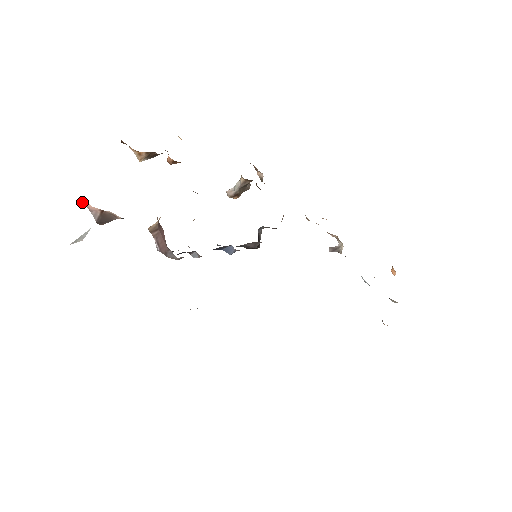
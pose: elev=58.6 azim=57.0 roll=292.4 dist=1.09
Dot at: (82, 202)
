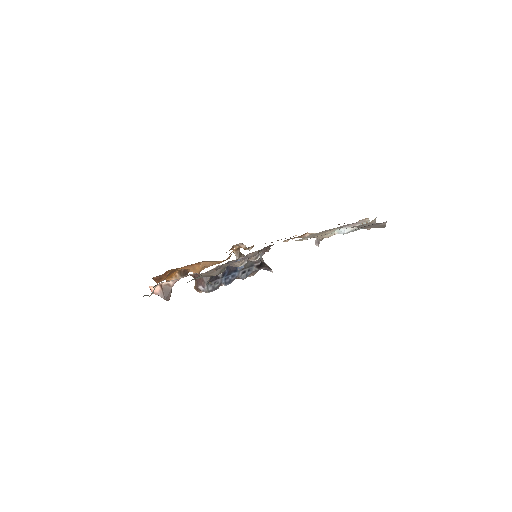
Dot at: occluded
